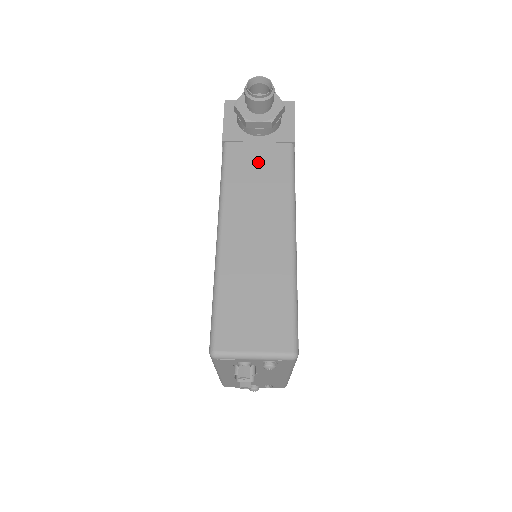
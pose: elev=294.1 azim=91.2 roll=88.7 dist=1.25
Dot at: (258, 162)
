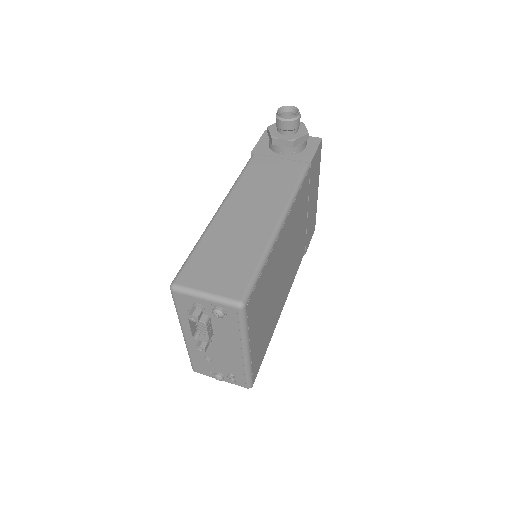
Dot at: (273, 170)
